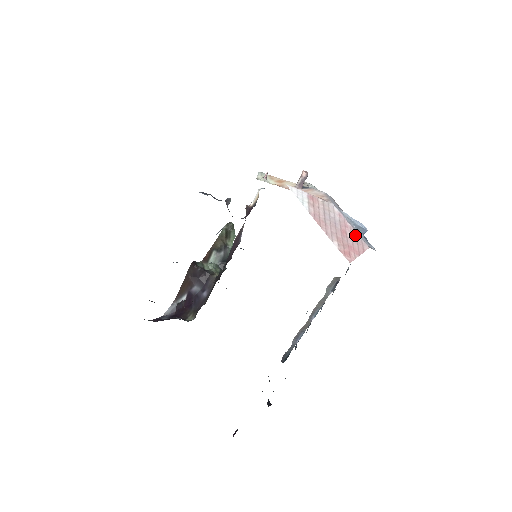
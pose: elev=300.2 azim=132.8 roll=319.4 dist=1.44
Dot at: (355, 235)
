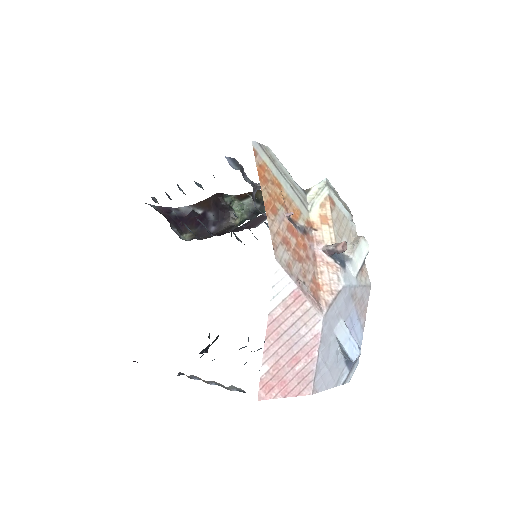
Dot at: (309, 371)
